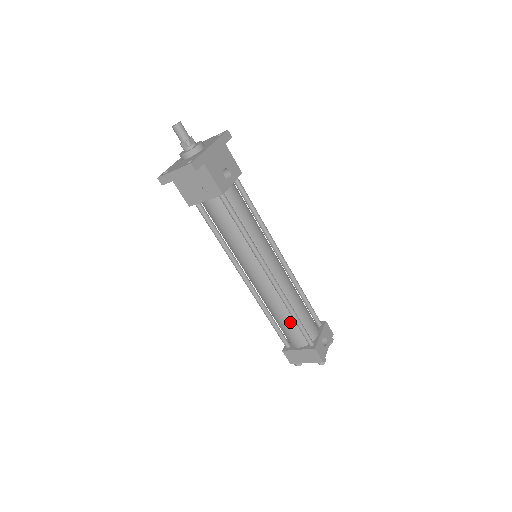
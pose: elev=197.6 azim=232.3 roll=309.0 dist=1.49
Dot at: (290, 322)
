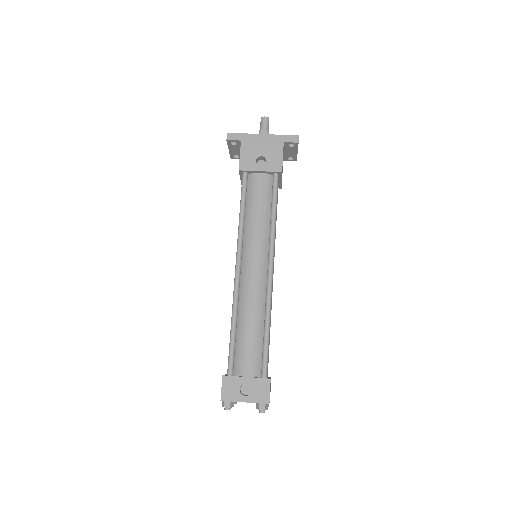
Dot at: occluded
